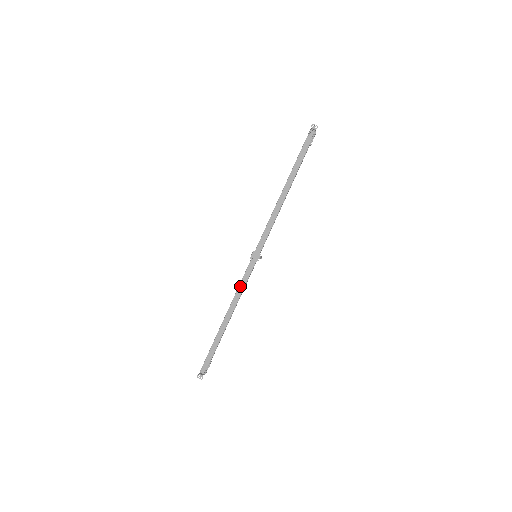
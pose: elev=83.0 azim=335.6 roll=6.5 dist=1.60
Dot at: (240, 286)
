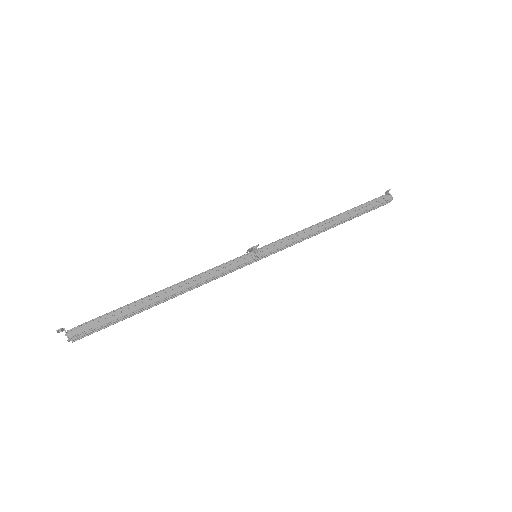
Dot at: (212, 270)
